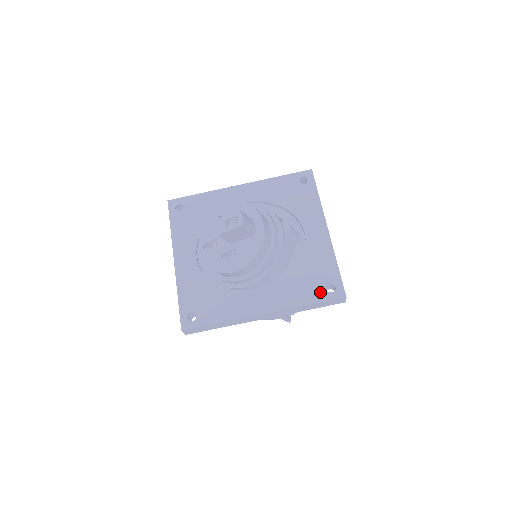
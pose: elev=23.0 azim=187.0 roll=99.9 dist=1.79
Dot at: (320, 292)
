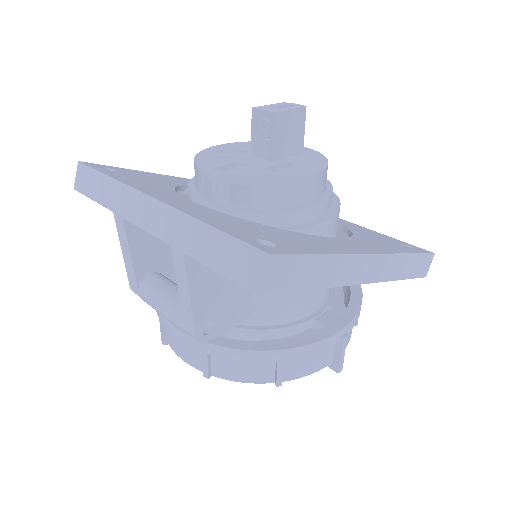
Dot at: (405, 247)
